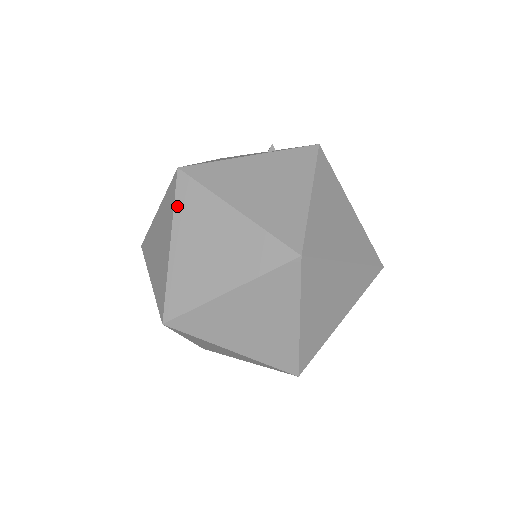
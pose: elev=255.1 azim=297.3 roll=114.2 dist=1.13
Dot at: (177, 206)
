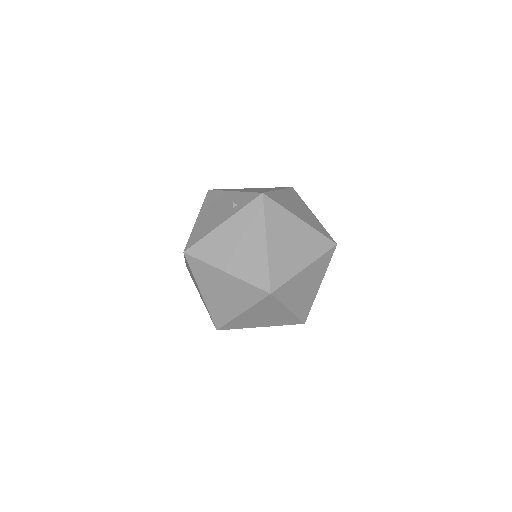
Dot at: (194, 273)
